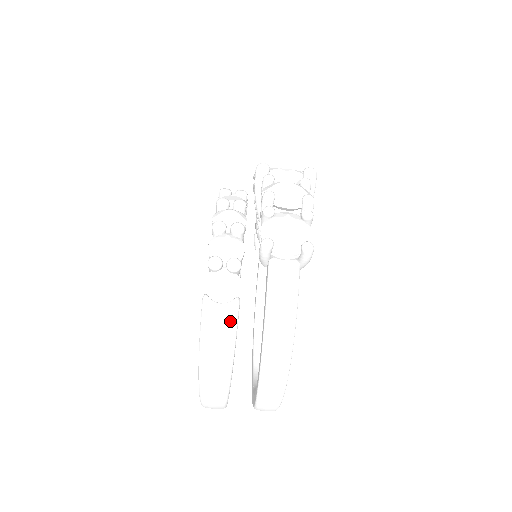
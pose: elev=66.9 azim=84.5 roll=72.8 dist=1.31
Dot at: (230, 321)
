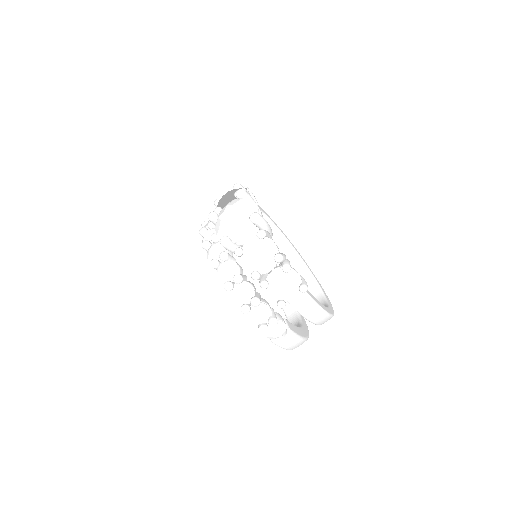
Dot at: (293, 338)
